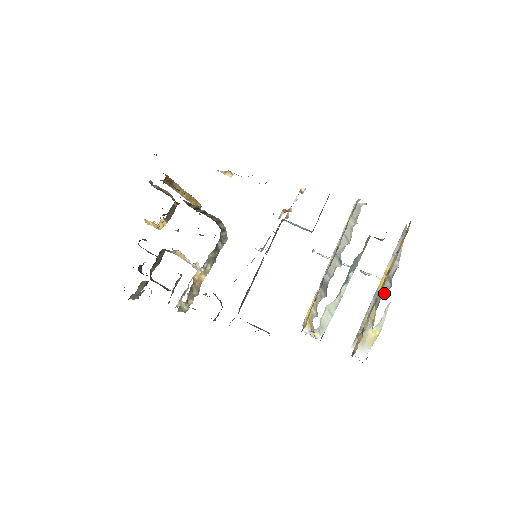
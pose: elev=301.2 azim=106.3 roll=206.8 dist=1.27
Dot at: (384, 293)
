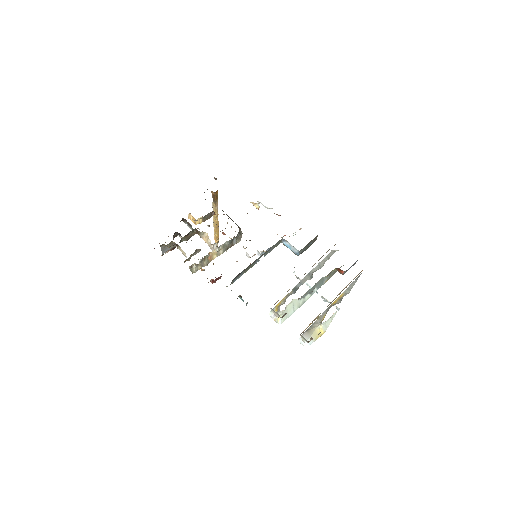
Dot at: (335, 304)
